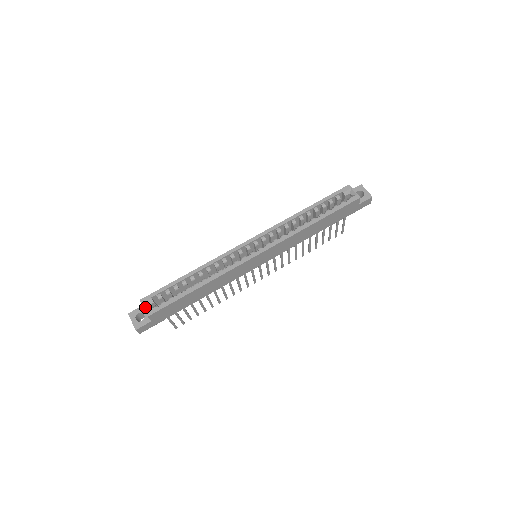
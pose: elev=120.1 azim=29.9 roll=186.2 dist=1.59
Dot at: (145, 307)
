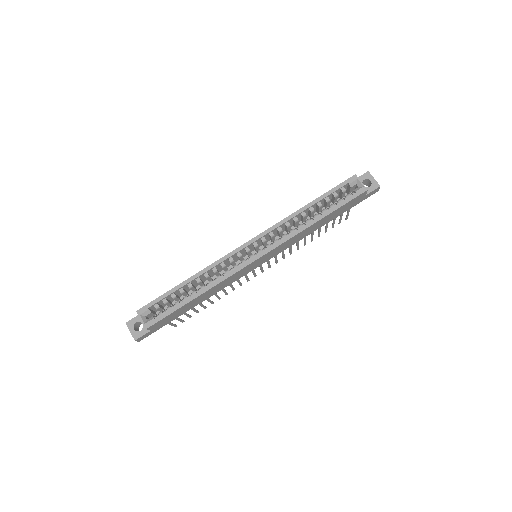
Dot at: (143, 318)
